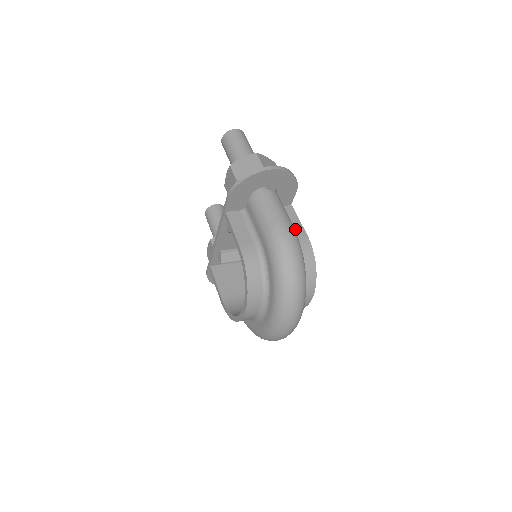
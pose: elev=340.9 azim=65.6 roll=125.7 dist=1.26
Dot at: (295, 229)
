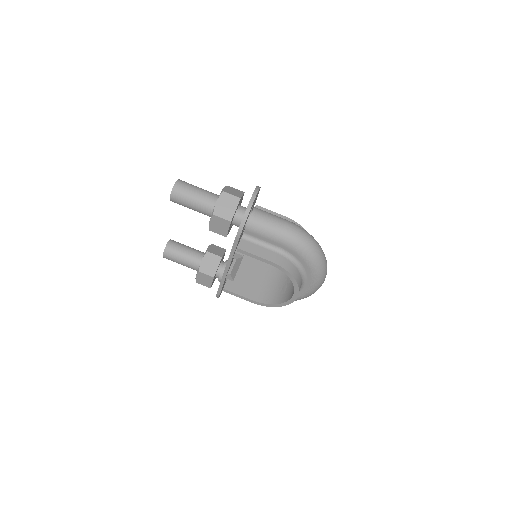
Dot at: occluded
